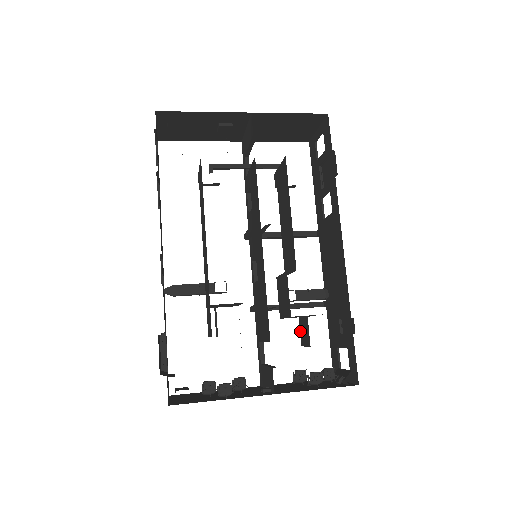
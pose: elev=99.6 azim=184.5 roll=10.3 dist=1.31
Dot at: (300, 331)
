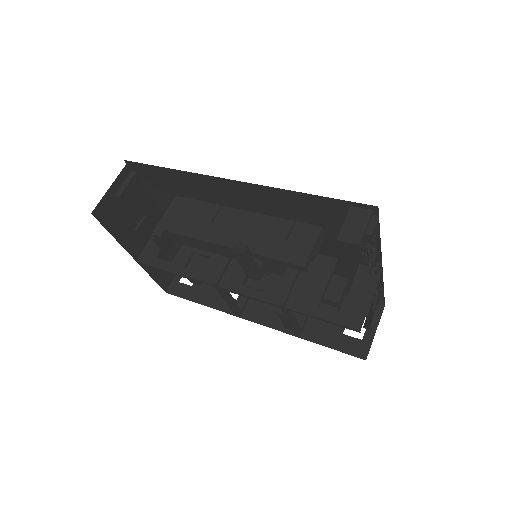
Dot at: (326, 297)
